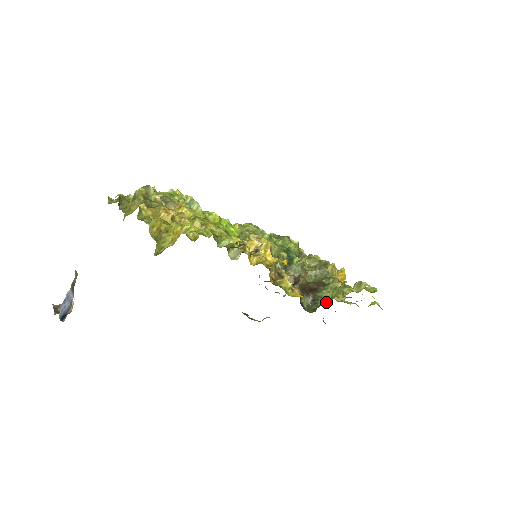
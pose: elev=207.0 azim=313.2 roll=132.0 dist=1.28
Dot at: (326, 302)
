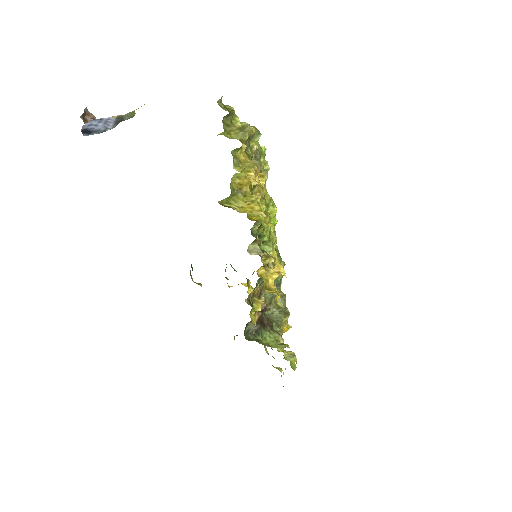
Dot at: (262, 343)
